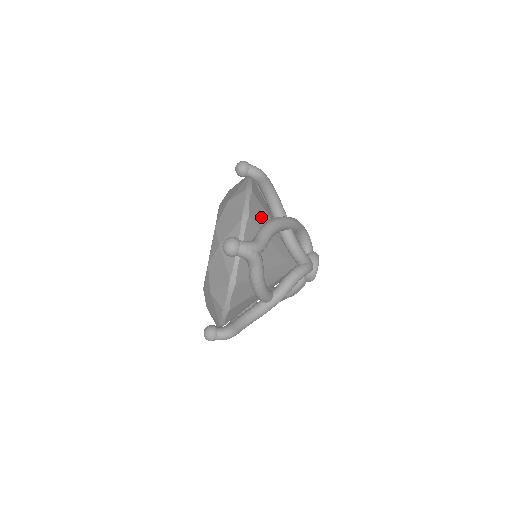
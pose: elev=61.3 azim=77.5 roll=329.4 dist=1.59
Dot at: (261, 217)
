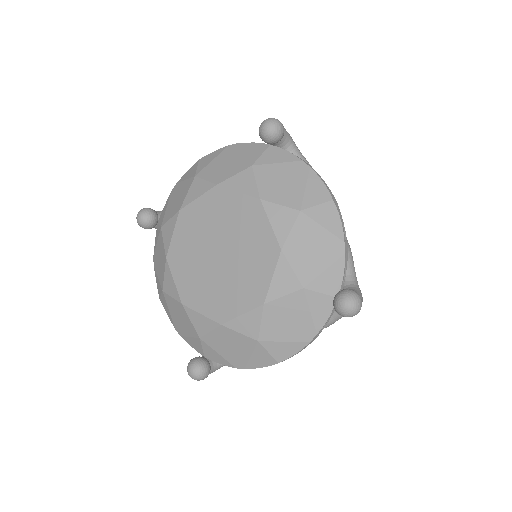
Dot at: occluded
